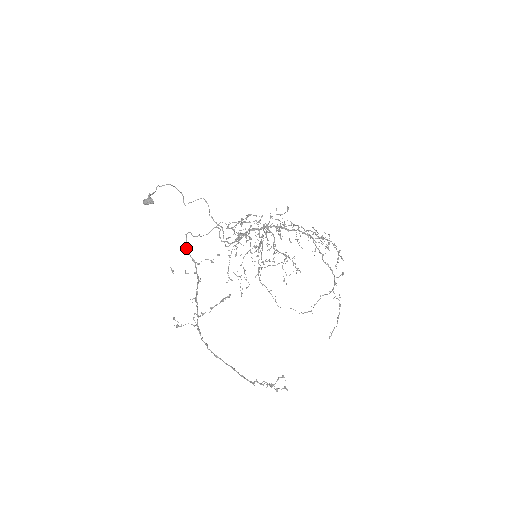
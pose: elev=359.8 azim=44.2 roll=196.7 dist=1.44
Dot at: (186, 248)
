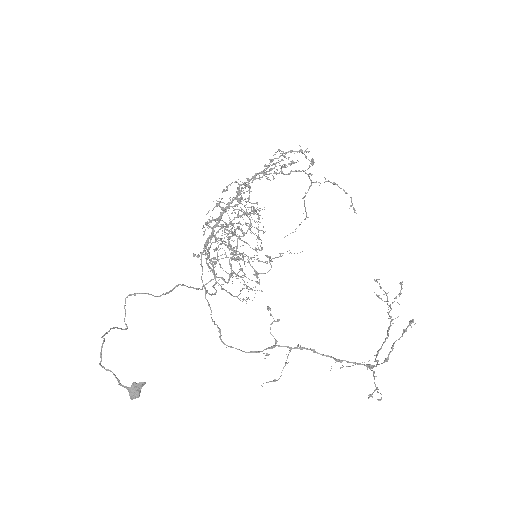
Dot at: occluded
